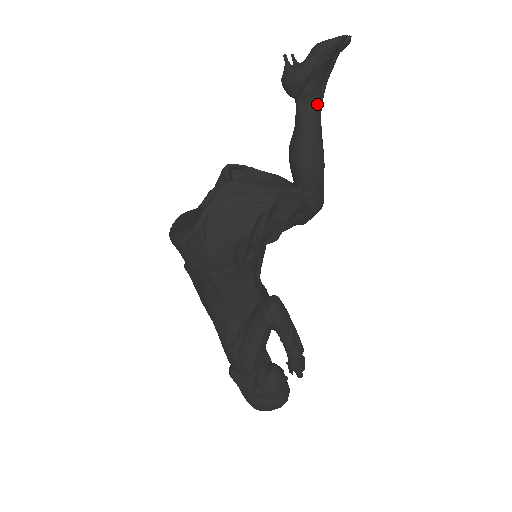
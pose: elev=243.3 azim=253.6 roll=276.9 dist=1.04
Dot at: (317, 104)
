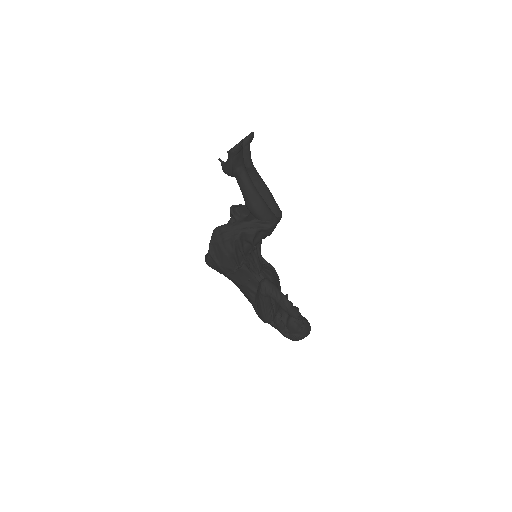
Dot at: (245, 176)
